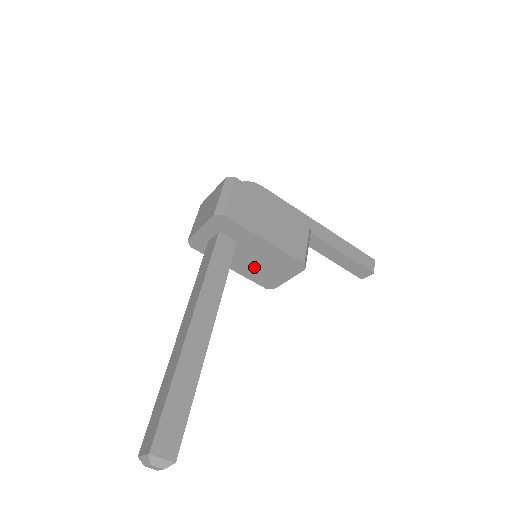
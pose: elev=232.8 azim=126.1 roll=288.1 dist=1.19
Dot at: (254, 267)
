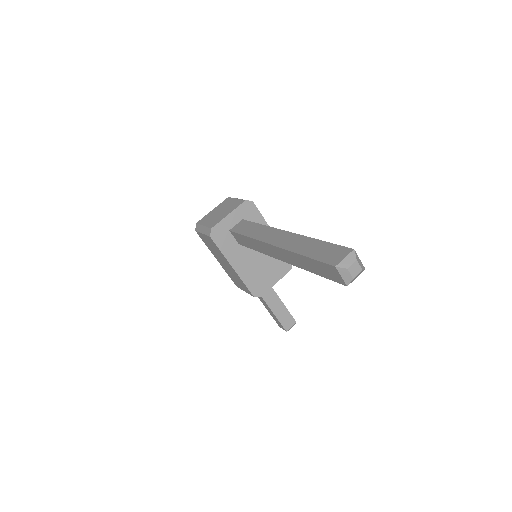
Dot at: (254, 266)
